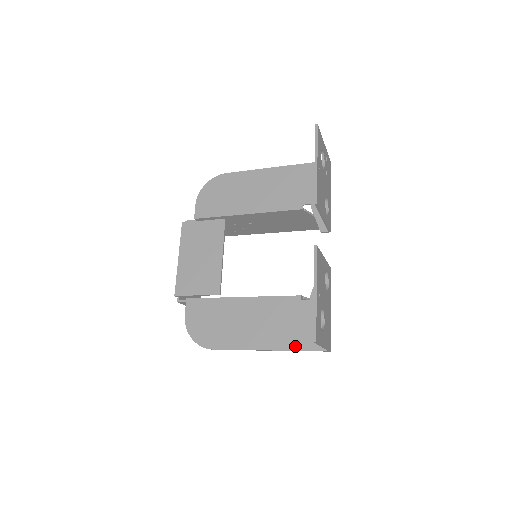
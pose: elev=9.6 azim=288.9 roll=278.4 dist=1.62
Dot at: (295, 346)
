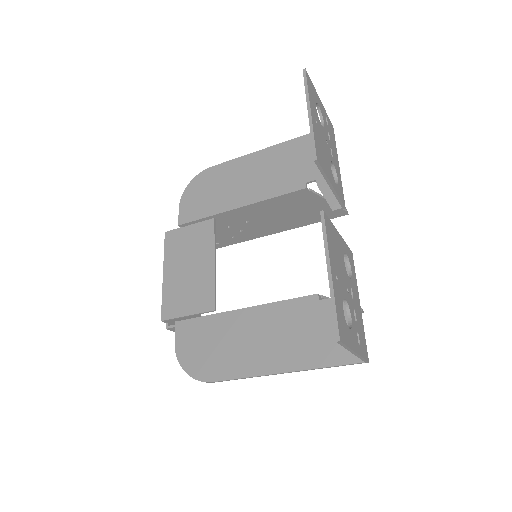
Dot at: (318, 362)
